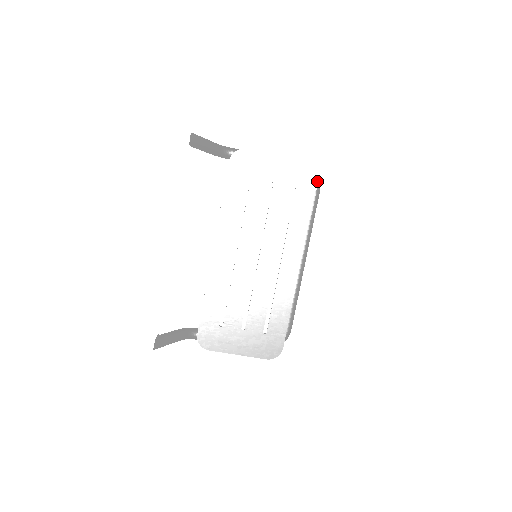
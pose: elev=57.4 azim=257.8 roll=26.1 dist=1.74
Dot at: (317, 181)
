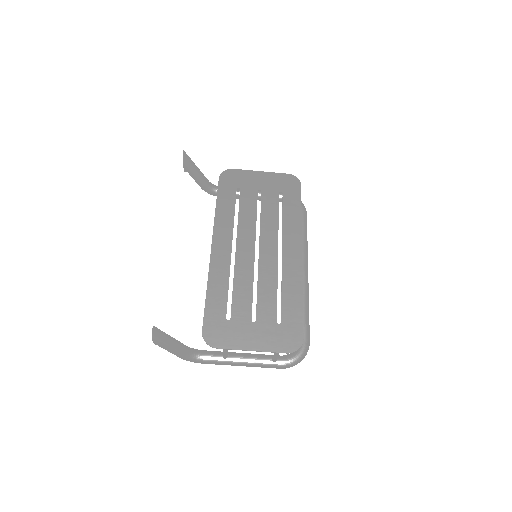
Dot at: (302, 203)
